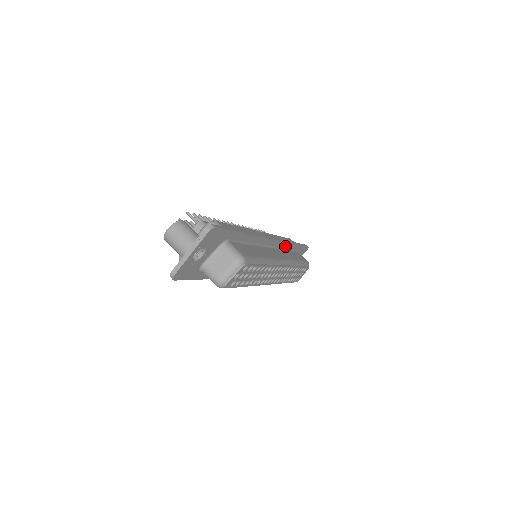
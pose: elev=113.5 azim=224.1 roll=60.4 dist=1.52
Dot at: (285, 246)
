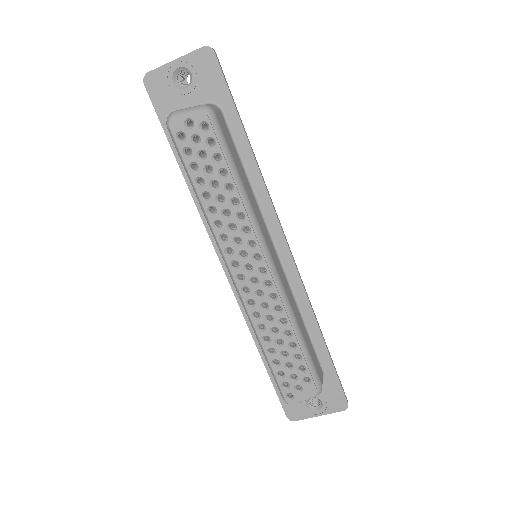
Dot at: (303, 306)
